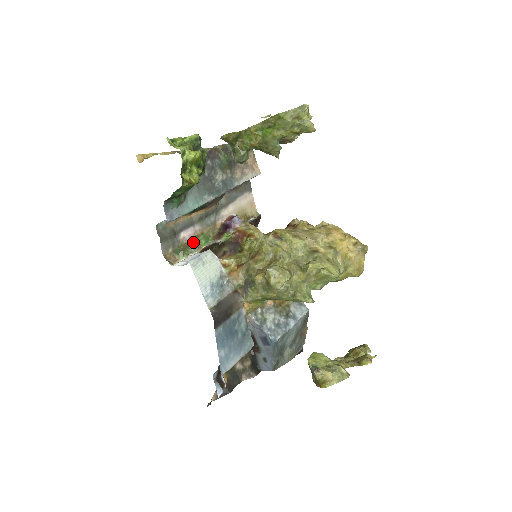
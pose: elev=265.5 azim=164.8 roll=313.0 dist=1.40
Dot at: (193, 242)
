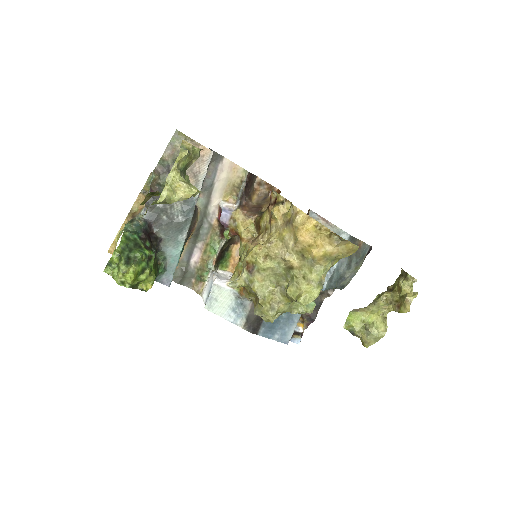
Dot at: (205, 258)
